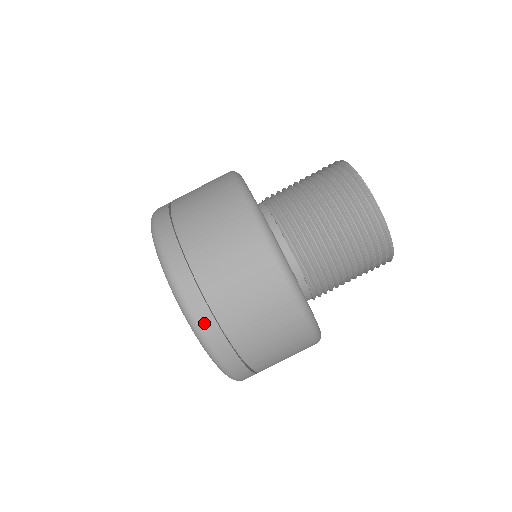
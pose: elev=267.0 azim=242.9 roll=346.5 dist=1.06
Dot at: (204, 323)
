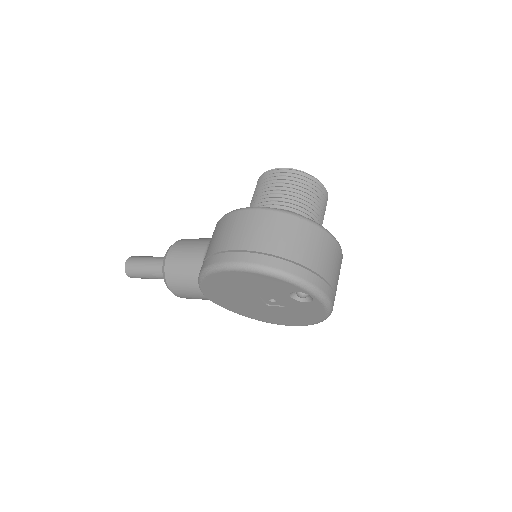
Dot at: (329, 294)
